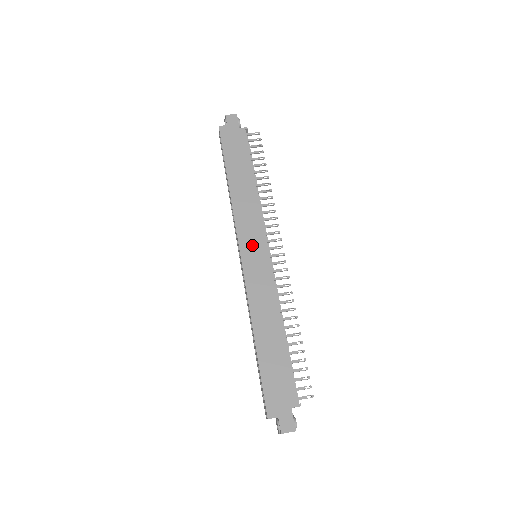
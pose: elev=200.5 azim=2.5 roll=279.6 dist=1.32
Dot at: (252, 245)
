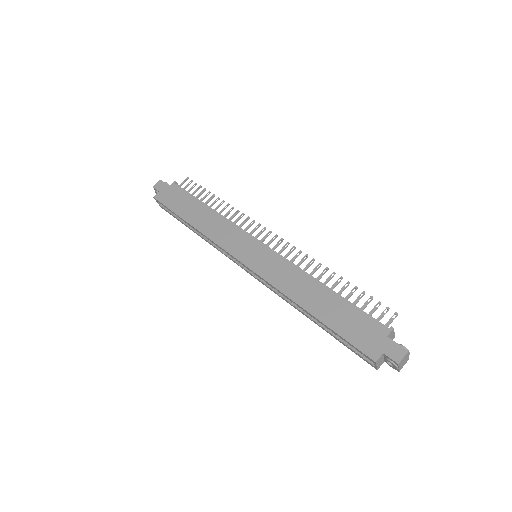
Dot at: (245, 249)
